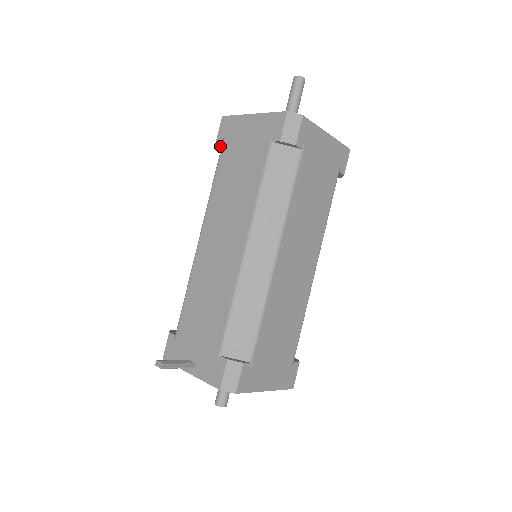
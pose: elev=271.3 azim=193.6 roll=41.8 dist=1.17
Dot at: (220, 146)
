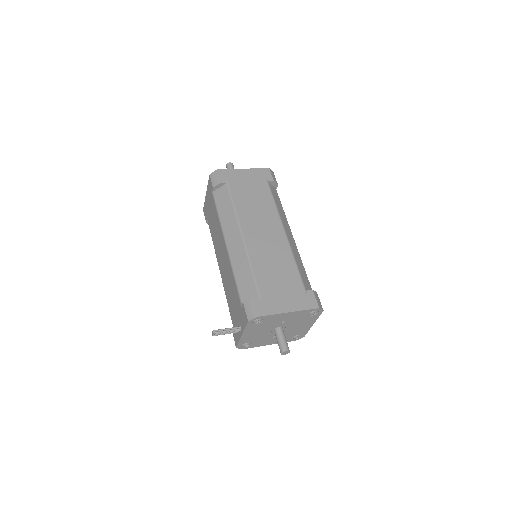
Dot at: occluded
